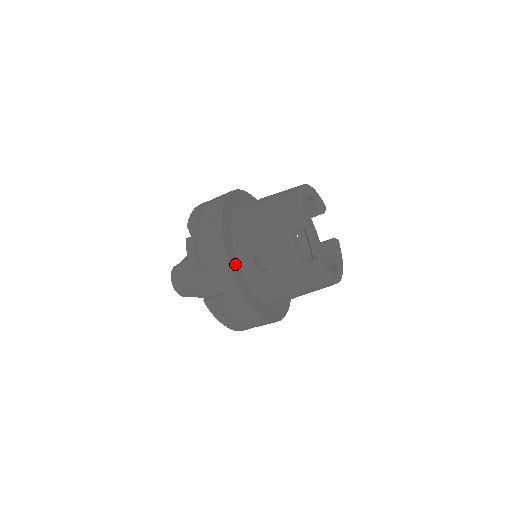
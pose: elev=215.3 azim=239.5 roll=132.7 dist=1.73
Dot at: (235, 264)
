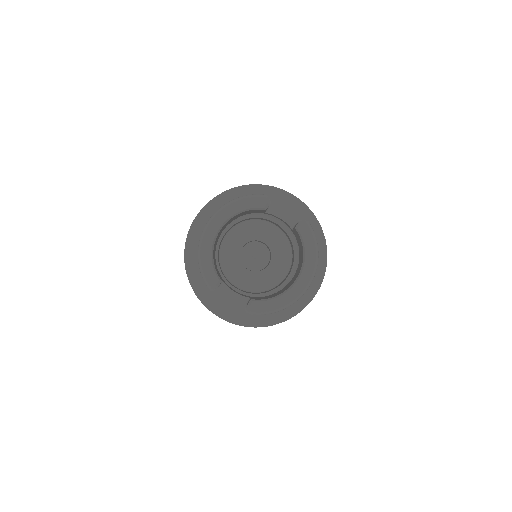
Dot at: (218, 303)
